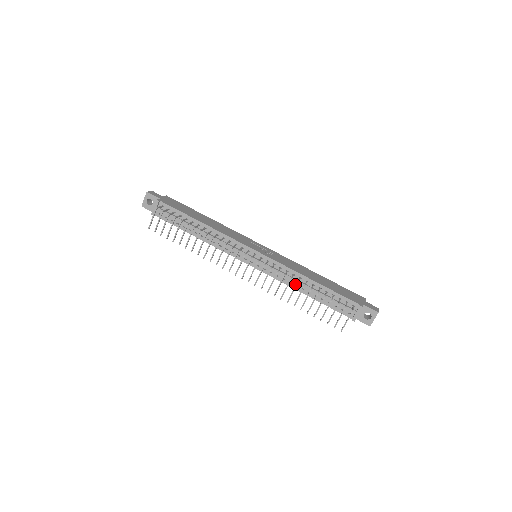
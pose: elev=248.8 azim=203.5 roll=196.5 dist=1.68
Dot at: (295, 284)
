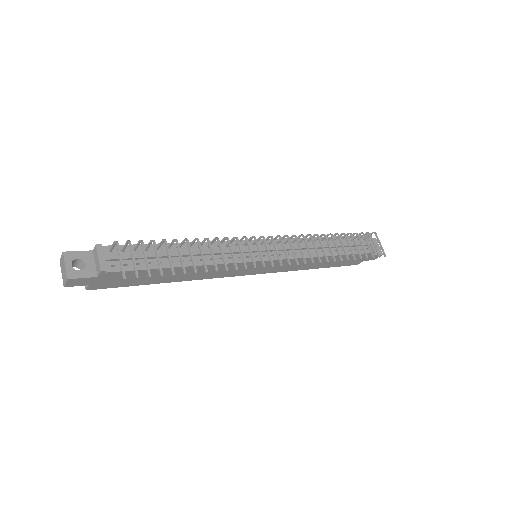
Dot at: occluded
